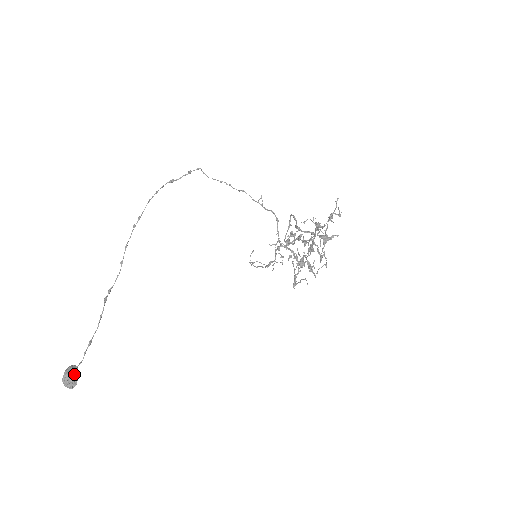
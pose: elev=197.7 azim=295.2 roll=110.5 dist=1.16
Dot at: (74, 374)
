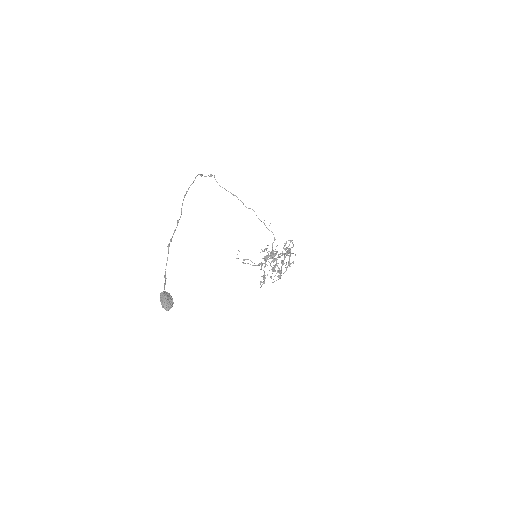
Dot at: (172, 299)
